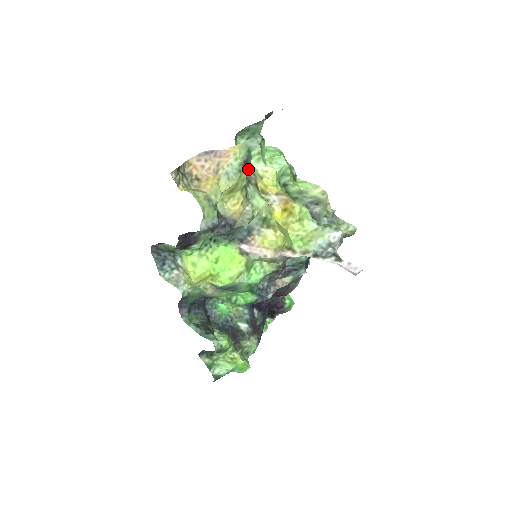
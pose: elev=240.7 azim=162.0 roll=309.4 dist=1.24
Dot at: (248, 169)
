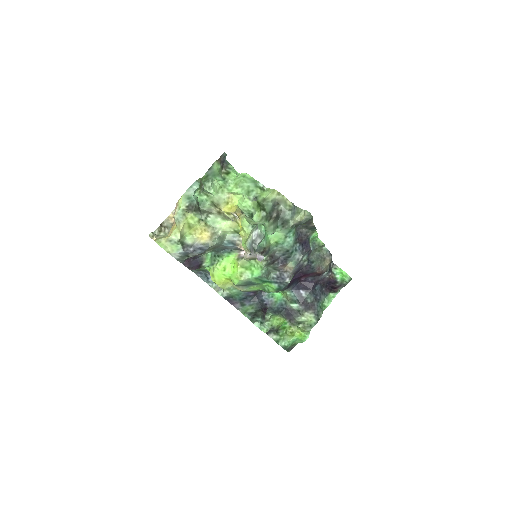
Dot at: (208, 204)
